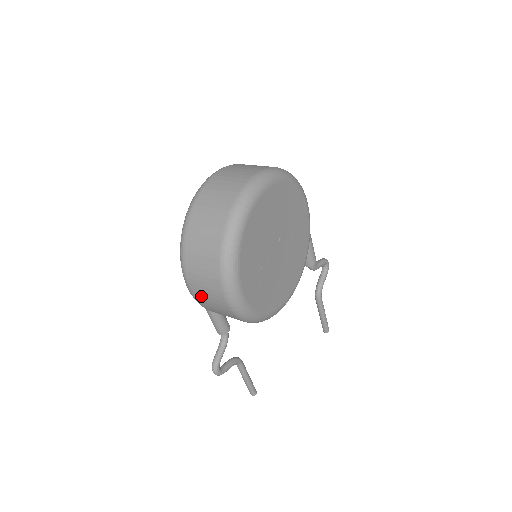
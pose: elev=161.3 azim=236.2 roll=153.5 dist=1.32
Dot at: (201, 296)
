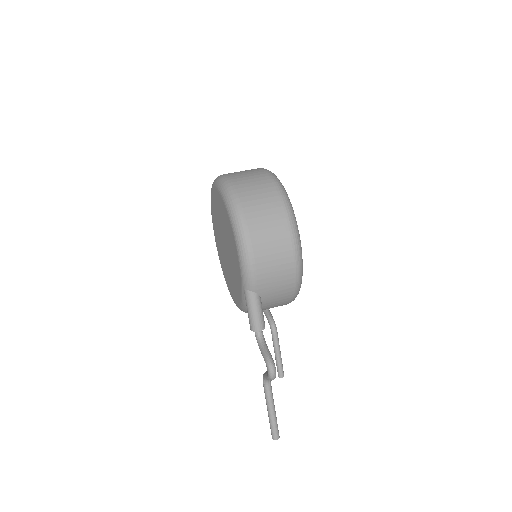
Dot at: (264, 257)
